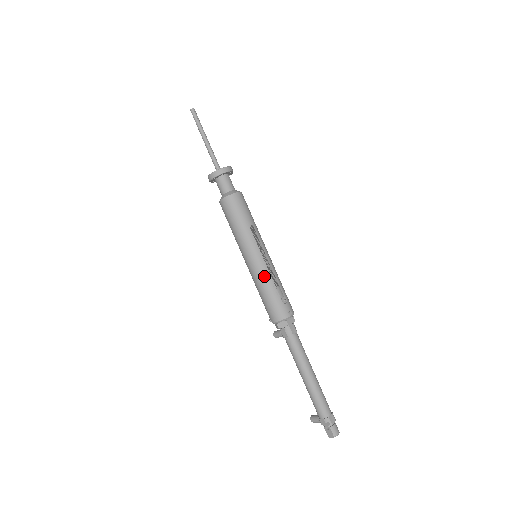
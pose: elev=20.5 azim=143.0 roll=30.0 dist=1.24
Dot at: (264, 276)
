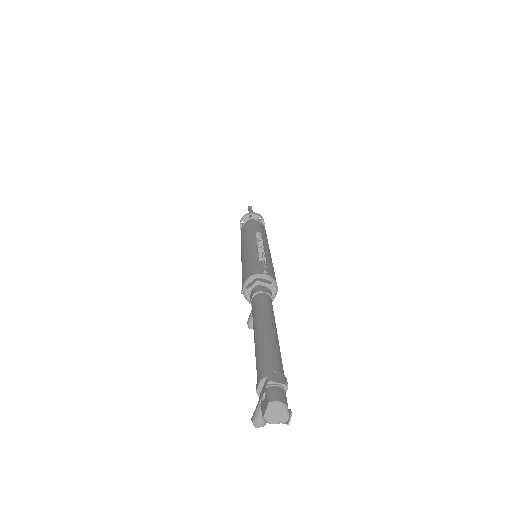
Dot at: (250, 252)
